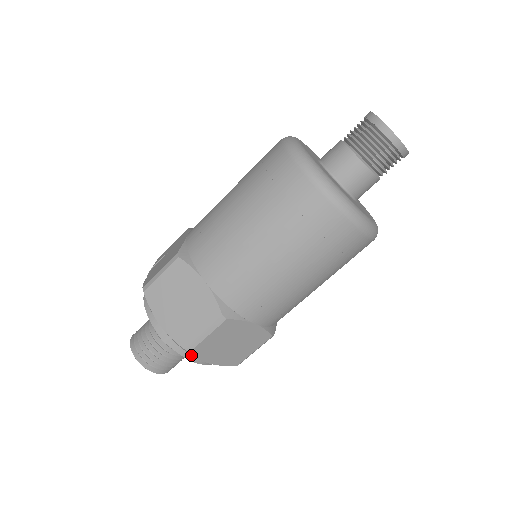
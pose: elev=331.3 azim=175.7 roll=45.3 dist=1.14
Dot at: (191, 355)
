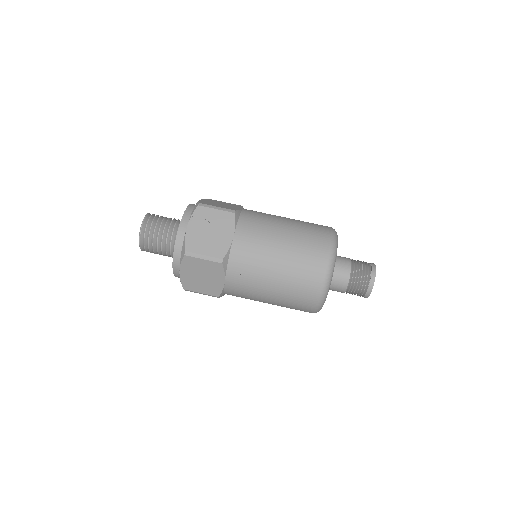
Dot at: occluded
